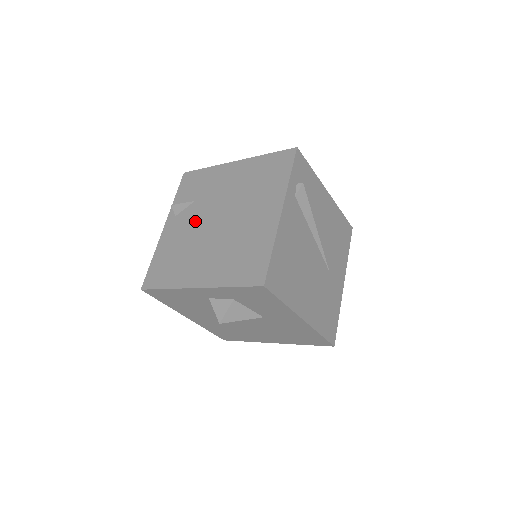
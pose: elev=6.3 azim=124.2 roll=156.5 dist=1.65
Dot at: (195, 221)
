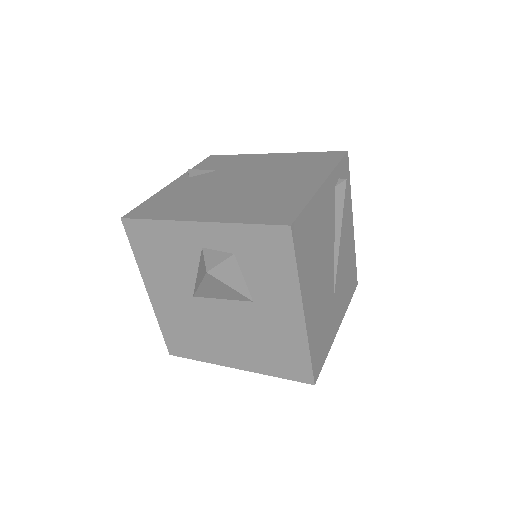
Dot at: (213, 181)
